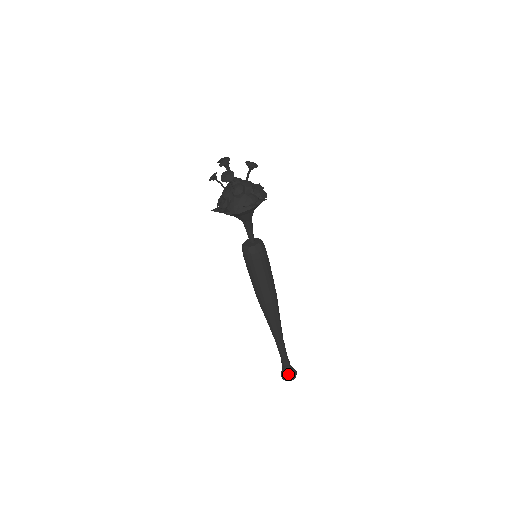
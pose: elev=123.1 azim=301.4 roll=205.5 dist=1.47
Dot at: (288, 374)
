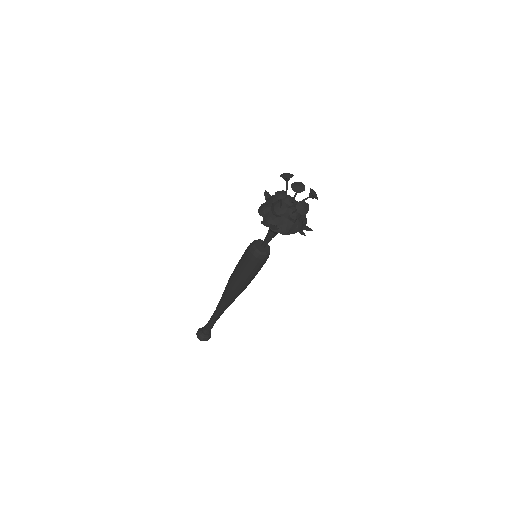
Dot at: (206, 336)
